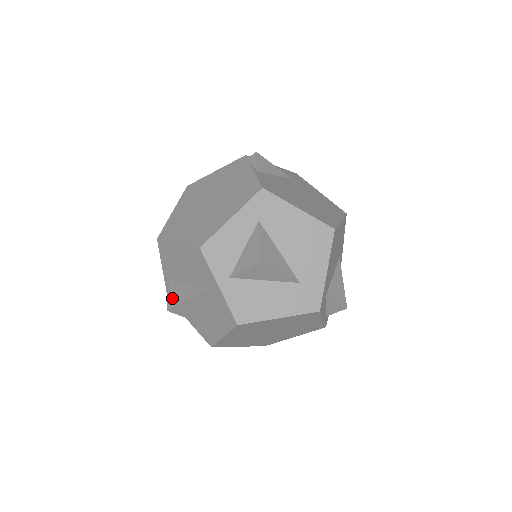
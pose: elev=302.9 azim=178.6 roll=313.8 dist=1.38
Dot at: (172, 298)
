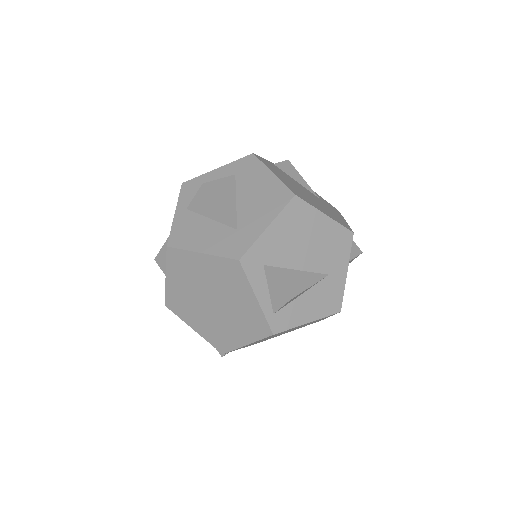
Dot at: occluded
